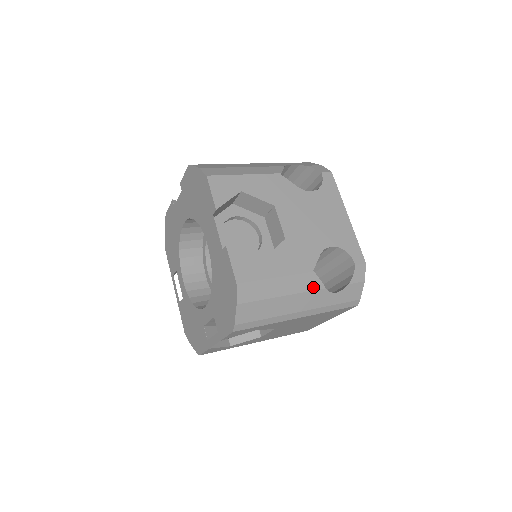
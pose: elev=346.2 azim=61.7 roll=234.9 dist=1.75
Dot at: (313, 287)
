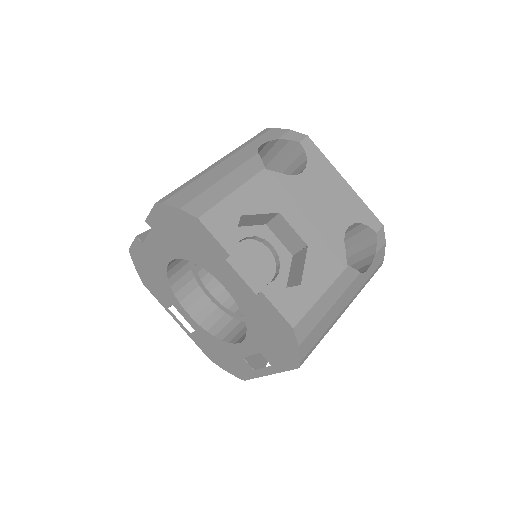
Dot at: (351, 280)
